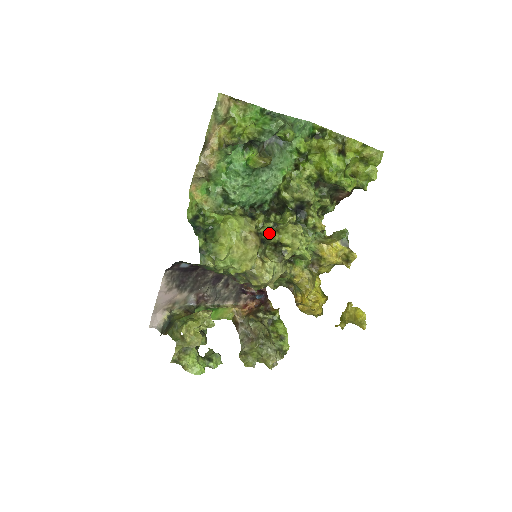
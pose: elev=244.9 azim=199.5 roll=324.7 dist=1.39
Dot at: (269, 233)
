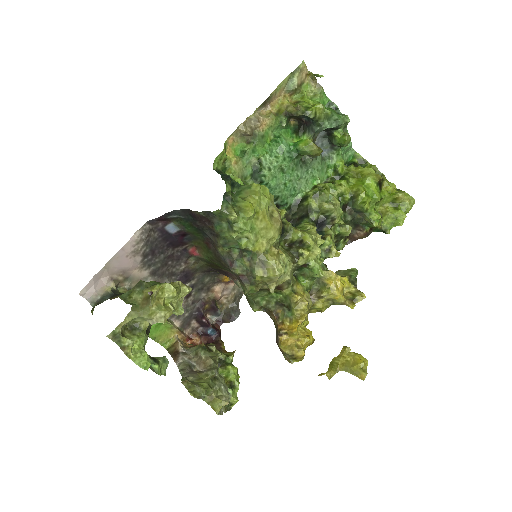
Dot at: (291, 226)
